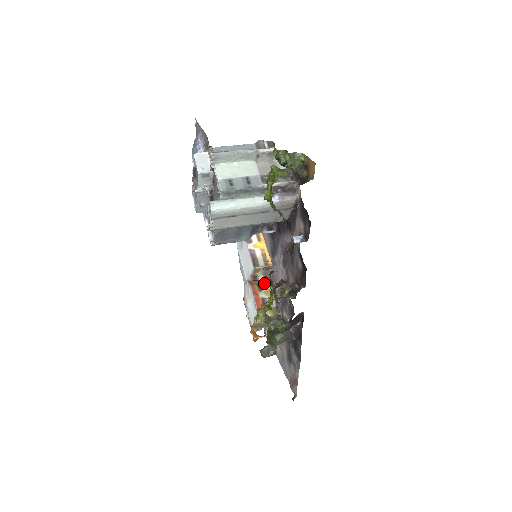
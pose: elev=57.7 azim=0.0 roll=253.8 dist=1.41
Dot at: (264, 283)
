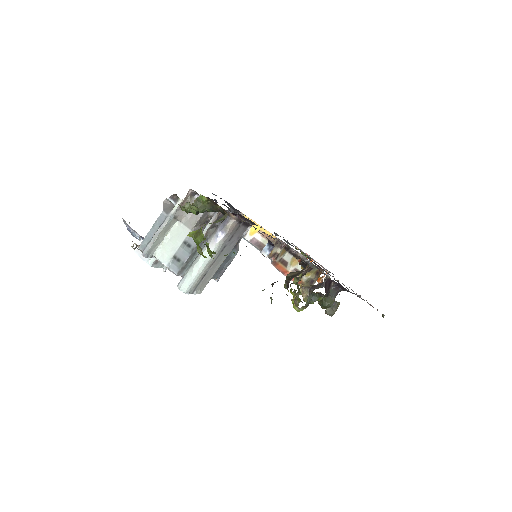
Dot at: (284, 256)
